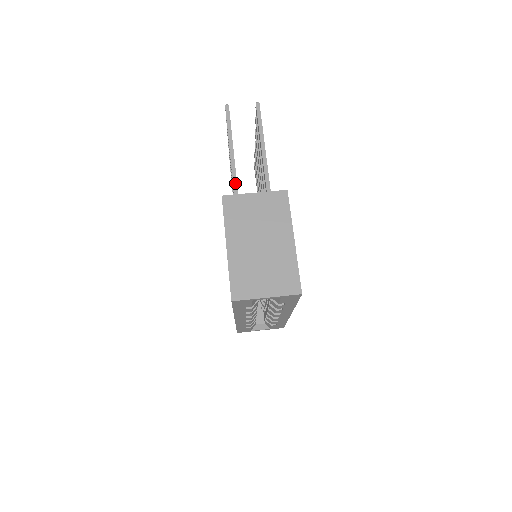
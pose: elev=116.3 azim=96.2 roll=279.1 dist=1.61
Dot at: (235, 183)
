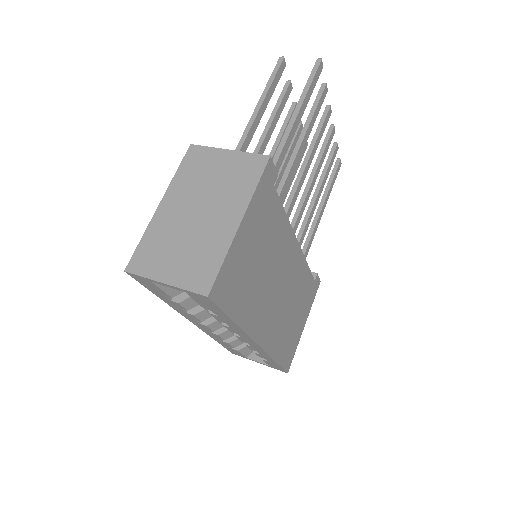
Dot at: (240, 146)
